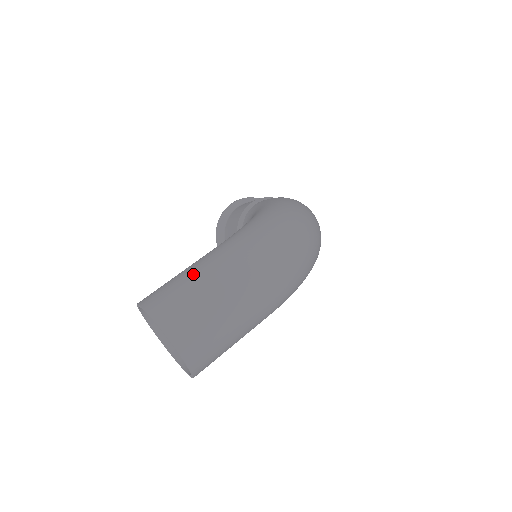
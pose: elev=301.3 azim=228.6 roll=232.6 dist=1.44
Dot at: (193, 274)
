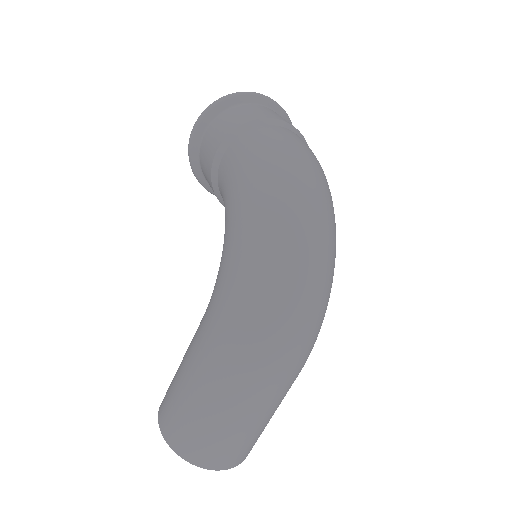
Dot at: (192, 396)
